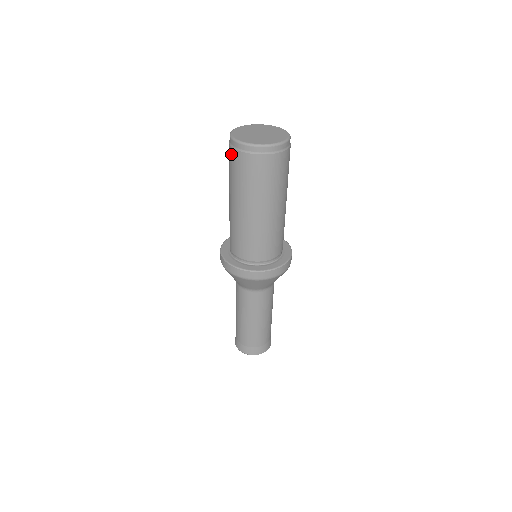
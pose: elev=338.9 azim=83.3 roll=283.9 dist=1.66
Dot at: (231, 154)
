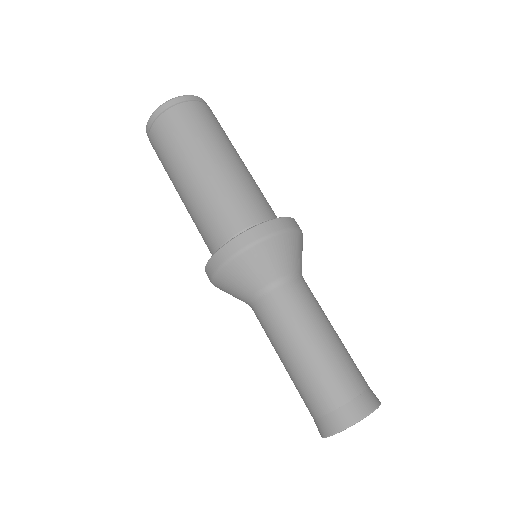
Dot at: (162, 124)
